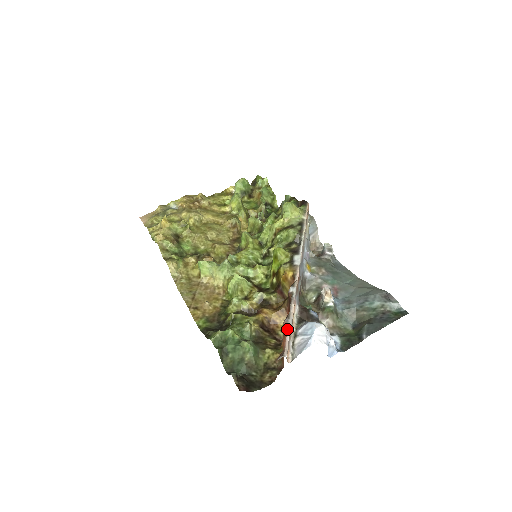
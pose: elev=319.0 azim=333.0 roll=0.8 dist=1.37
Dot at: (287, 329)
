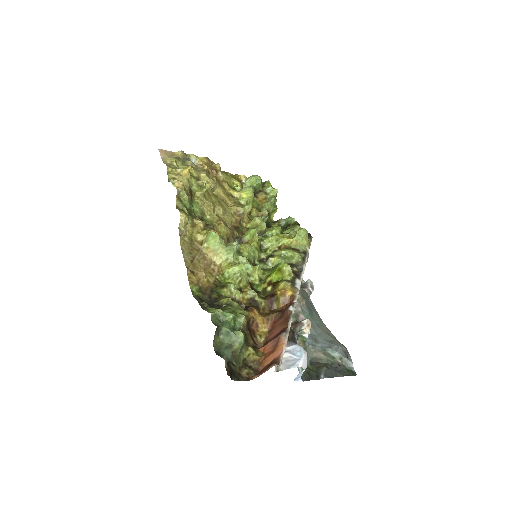
Dot at: (284, 342)
